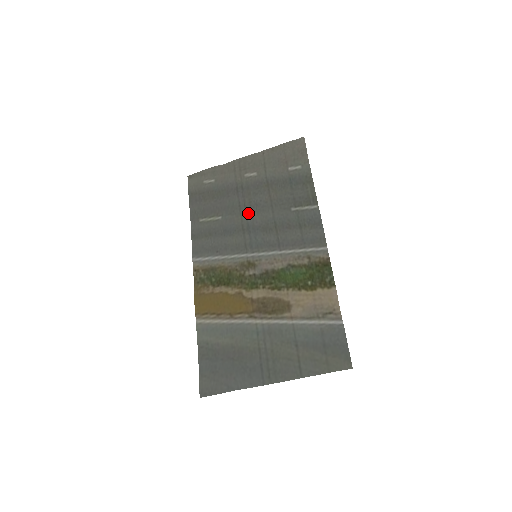
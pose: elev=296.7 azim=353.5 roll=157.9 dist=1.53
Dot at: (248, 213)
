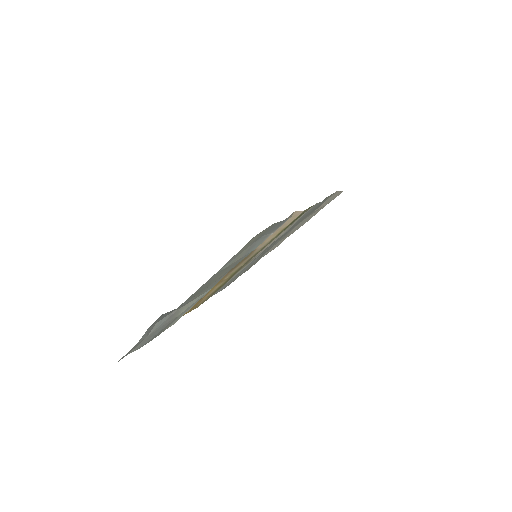
Dot at: occluded
